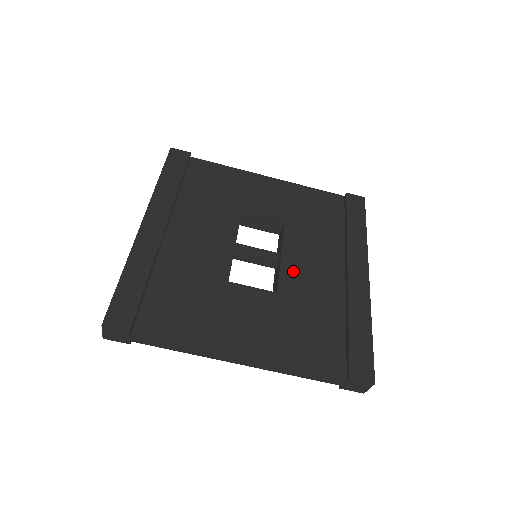
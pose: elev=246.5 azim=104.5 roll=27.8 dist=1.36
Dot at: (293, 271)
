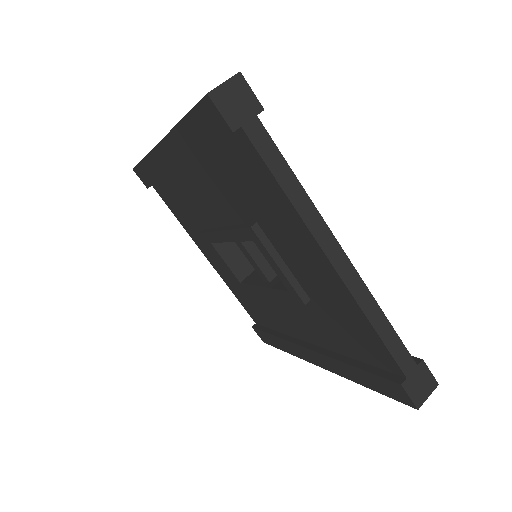
Dot at: occluded
